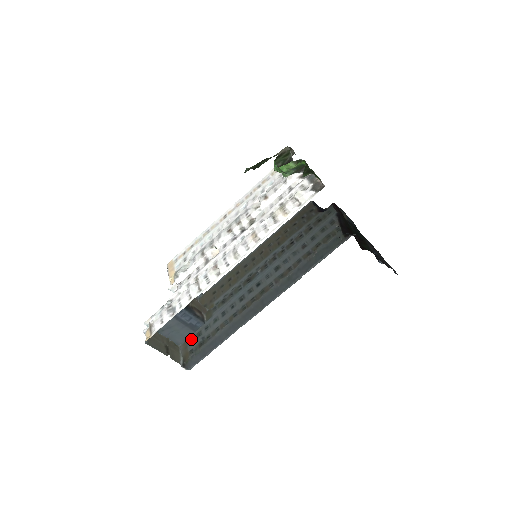
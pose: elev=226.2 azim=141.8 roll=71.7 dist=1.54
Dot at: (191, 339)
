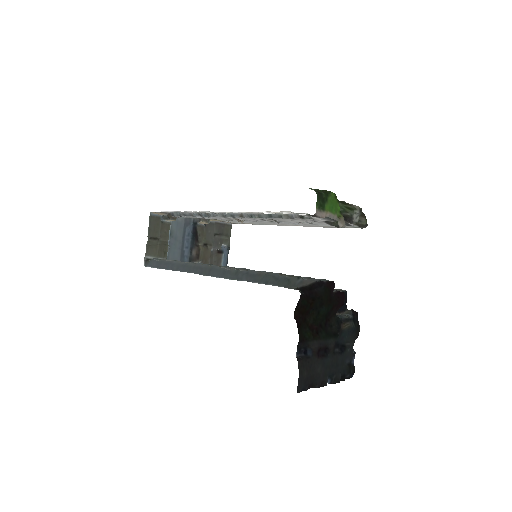
Dot at: occluded
